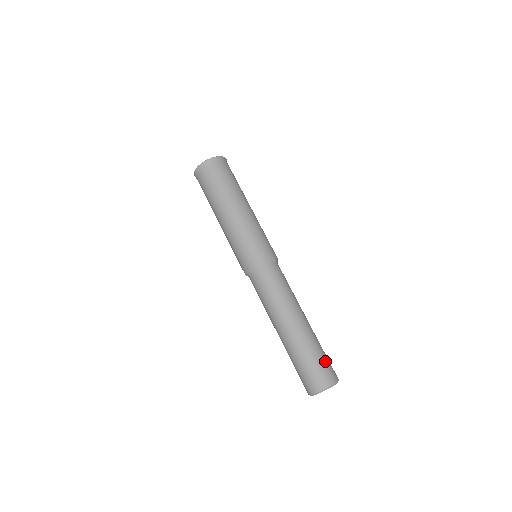
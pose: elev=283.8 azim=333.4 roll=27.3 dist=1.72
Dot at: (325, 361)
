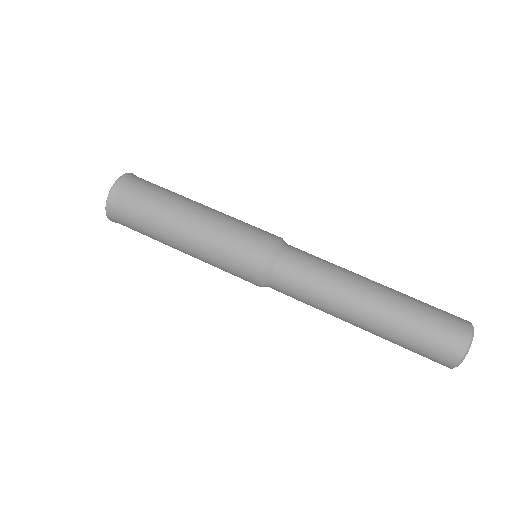
Dot at: occluded
